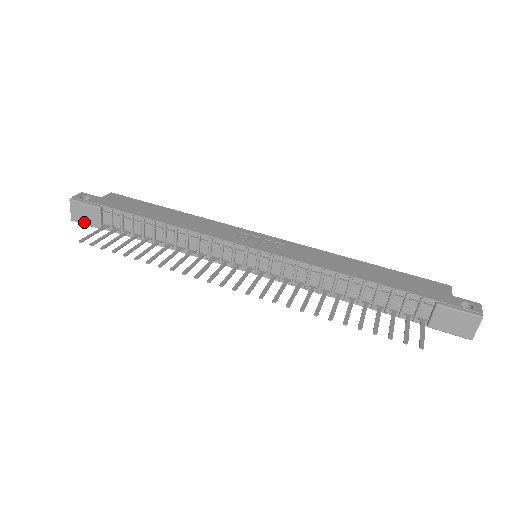
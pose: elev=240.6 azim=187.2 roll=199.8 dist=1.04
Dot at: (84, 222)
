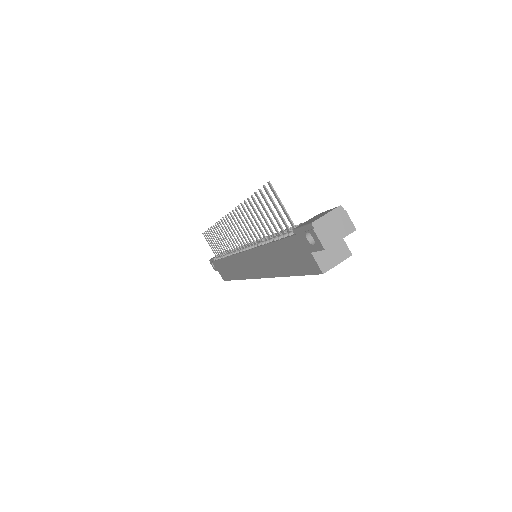
Dot at: occluded
